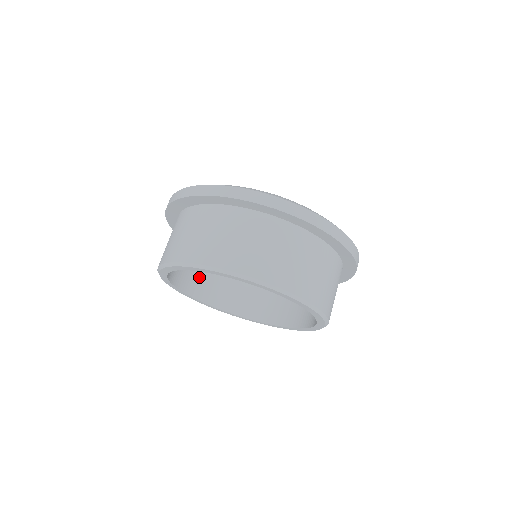
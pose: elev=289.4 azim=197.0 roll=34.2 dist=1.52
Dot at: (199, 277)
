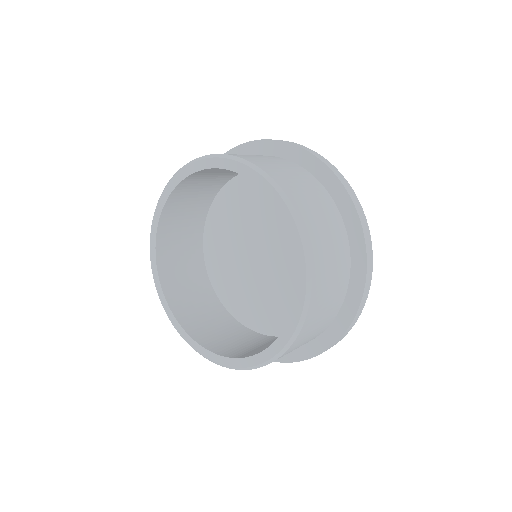
Dot at: (182, 286)
